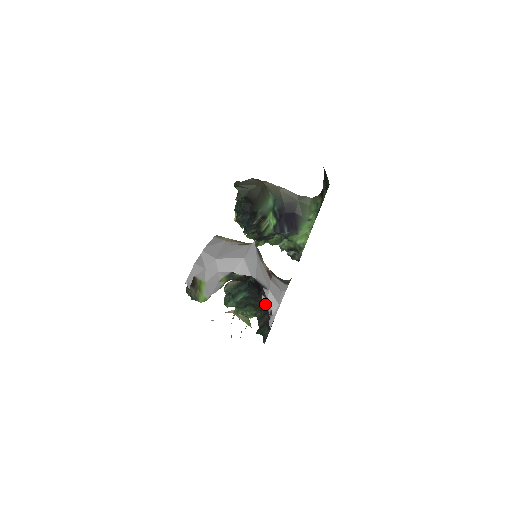
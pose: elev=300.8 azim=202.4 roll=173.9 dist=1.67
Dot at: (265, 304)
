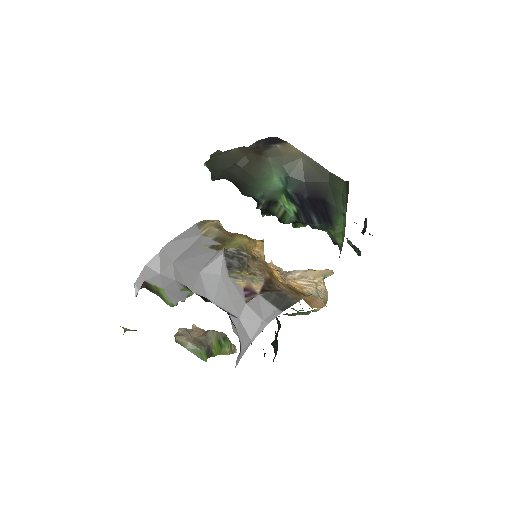
Dot at: (236, 333)
